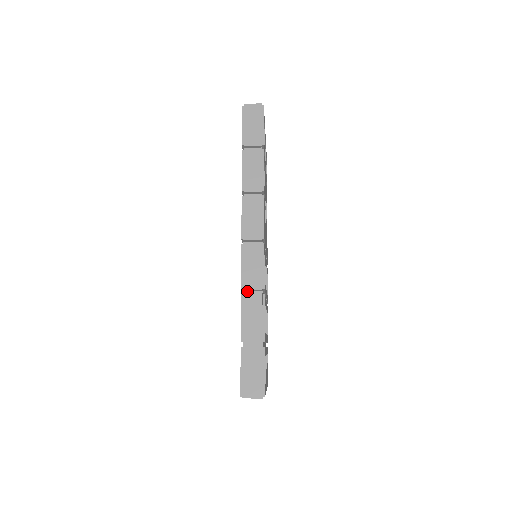
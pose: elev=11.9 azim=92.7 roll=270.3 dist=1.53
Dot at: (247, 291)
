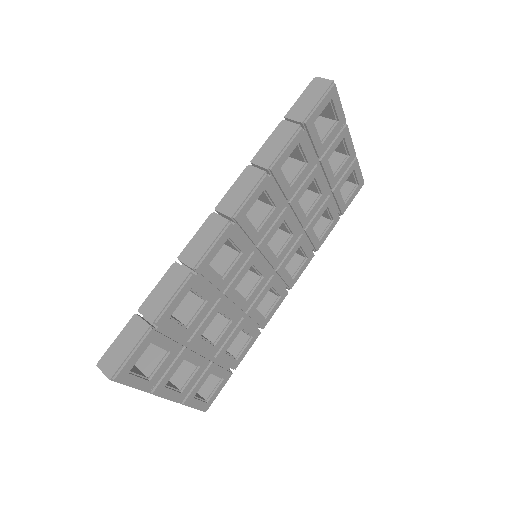
Dot at: (185, 265)
